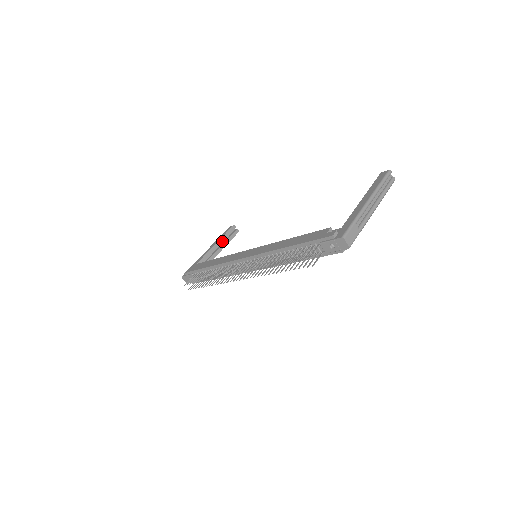
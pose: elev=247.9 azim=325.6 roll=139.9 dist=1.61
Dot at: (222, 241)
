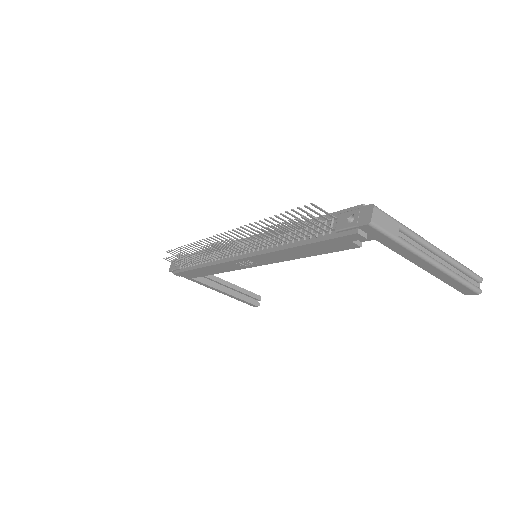
Dot at: (237, 289)
